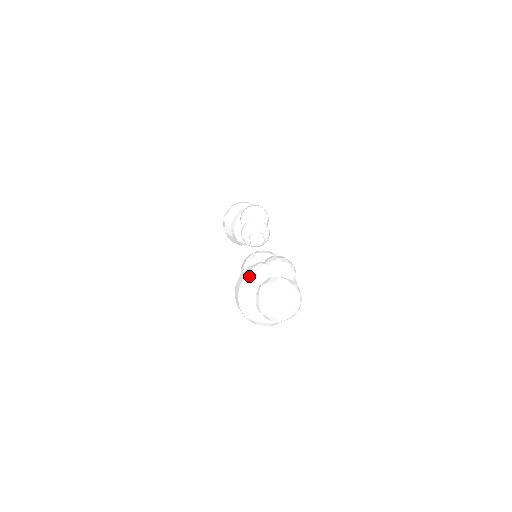
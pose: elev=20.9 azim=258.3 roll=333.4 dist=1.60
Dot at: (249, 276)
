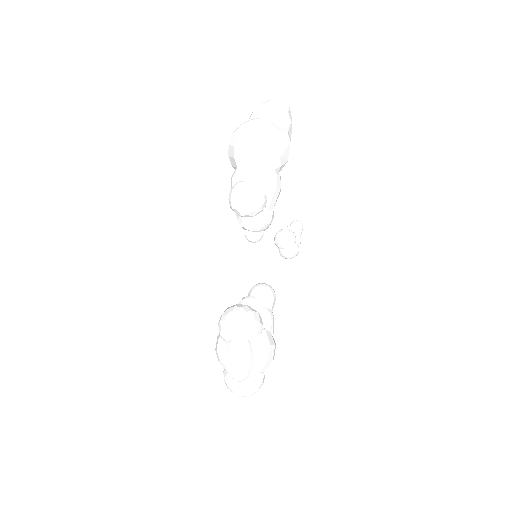
Dot at: occluded
